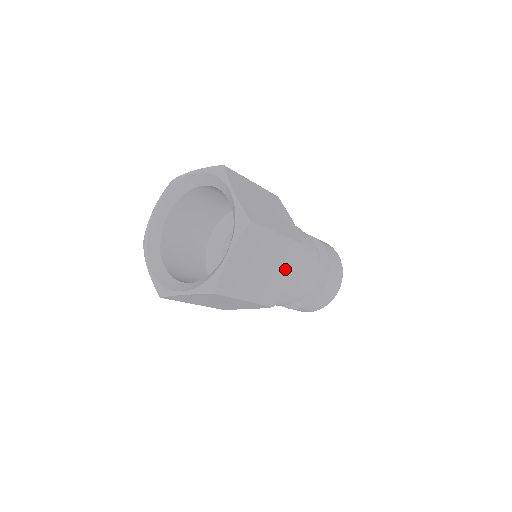
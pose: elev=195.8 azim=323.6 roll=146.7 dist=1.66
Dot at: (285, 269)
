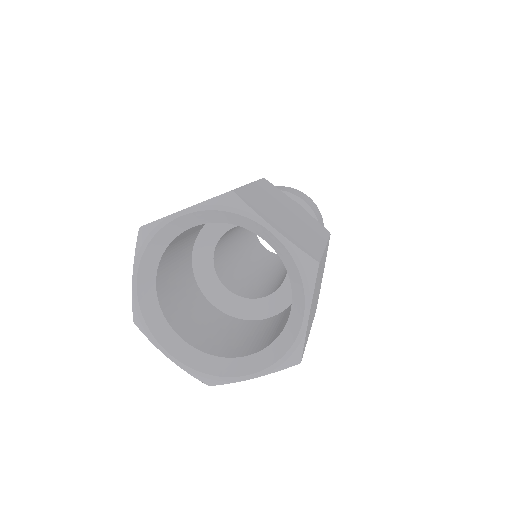
Dot at: occluded
